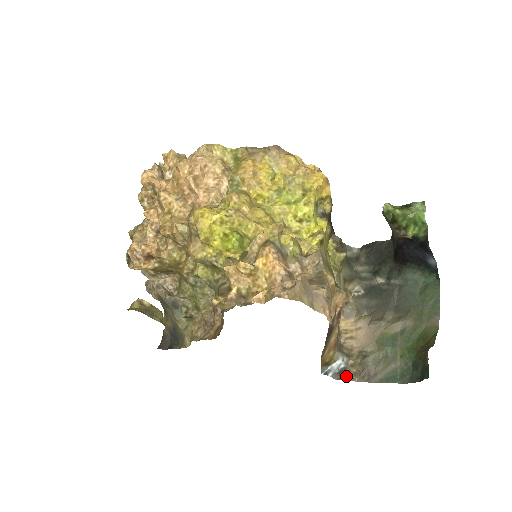
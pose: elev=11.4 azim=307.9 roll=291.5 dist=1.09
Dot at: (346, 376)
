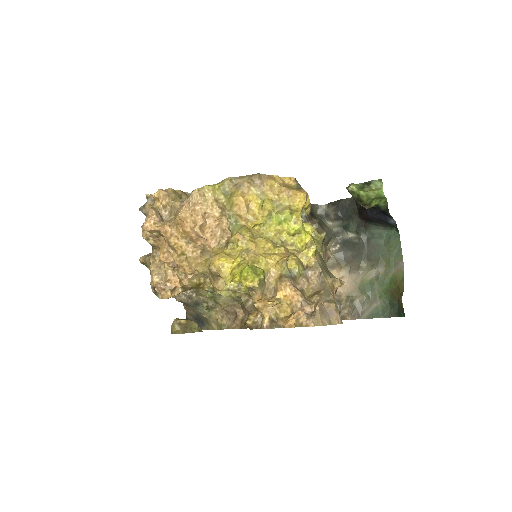
Dot at: (341, 317)
